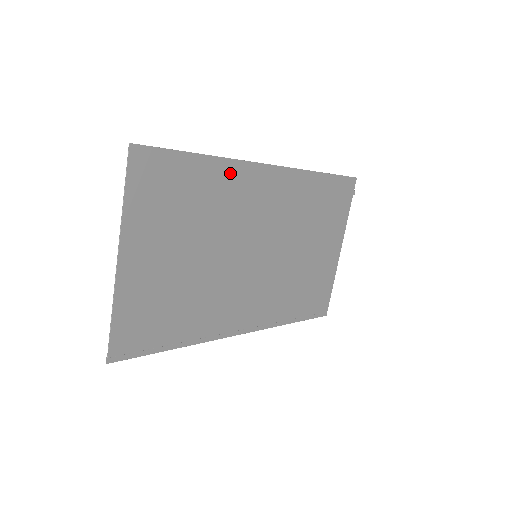
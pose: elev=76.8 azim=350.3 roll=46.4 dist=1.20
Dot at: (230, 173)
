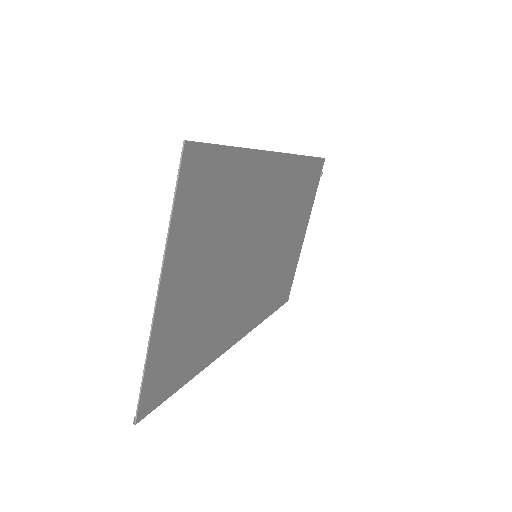
Dot at: (254, 167)
